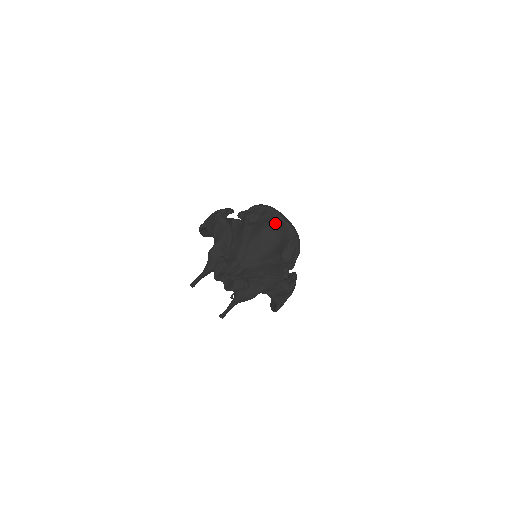
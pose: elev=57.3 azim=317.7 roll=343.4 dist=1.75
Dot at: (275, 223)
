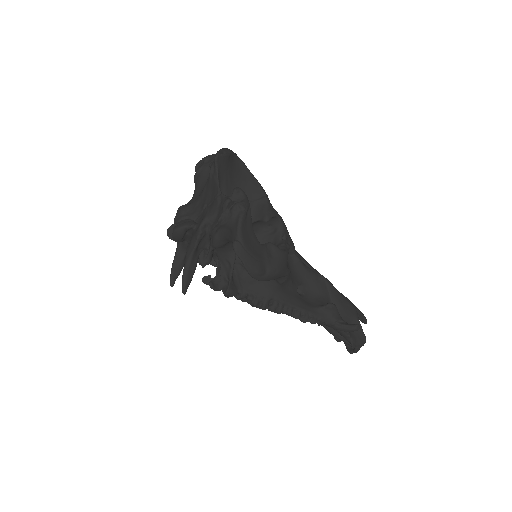
Dot at: occluded
